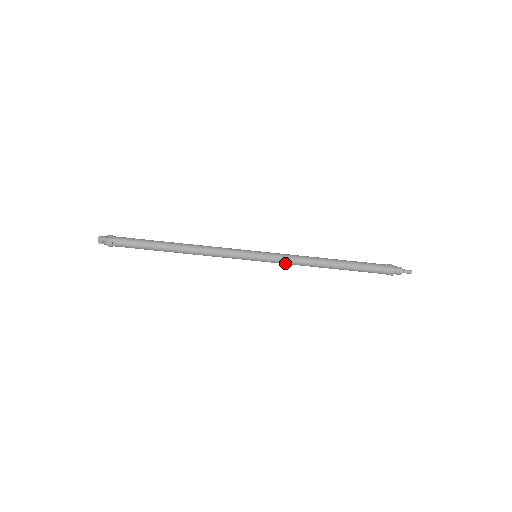
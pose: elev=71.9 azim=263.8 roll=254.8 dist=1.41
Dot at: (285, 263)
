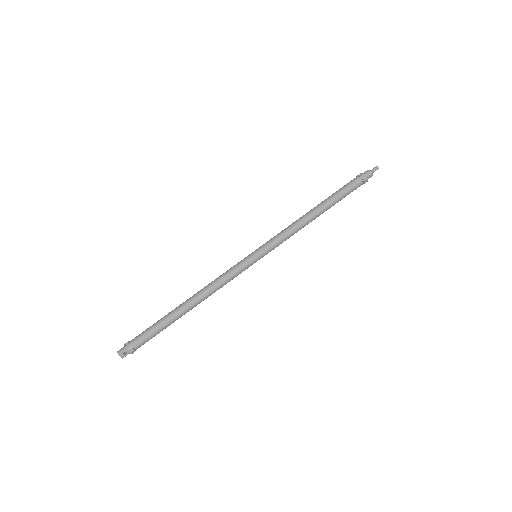
Dot at: (283, 241)
